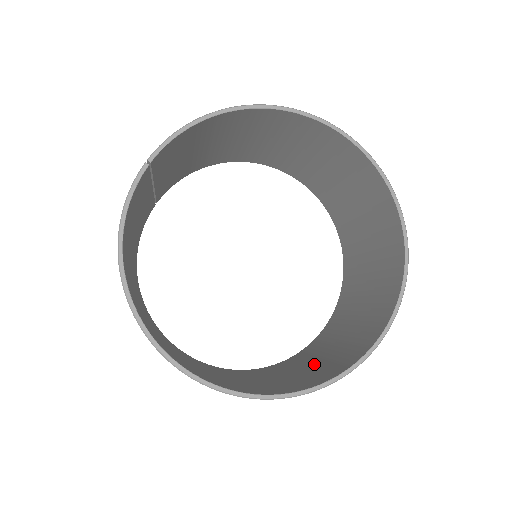
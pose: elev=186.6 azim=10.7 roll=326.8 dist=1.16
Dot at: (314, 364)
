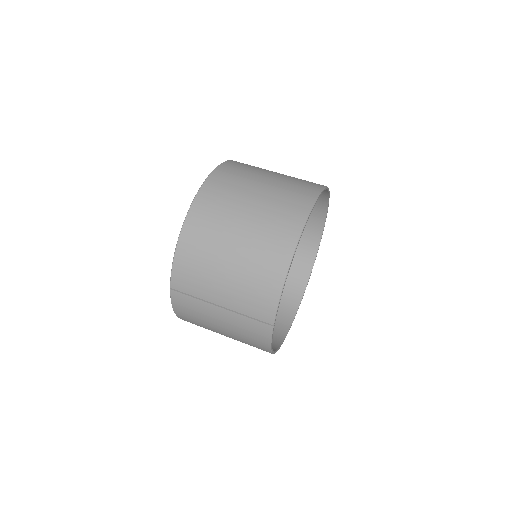
Dot at: occluded
